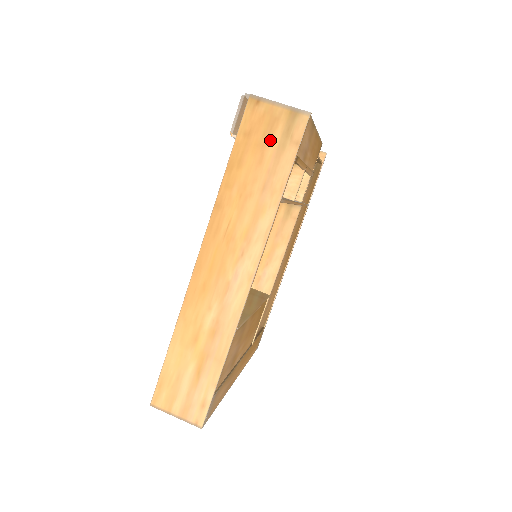
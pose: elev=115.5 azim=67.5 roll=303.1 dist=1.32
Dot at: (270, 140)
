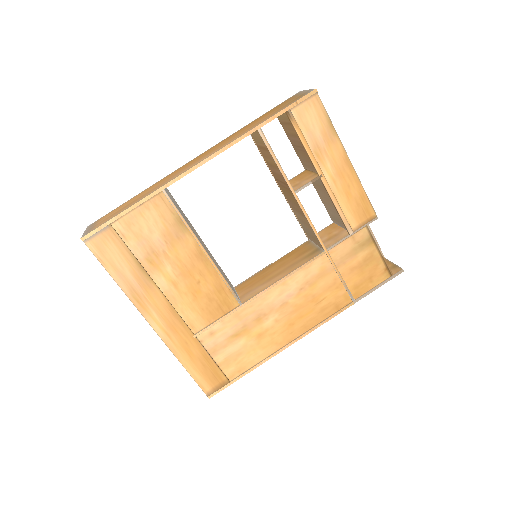
Dot at: (285, 104)
